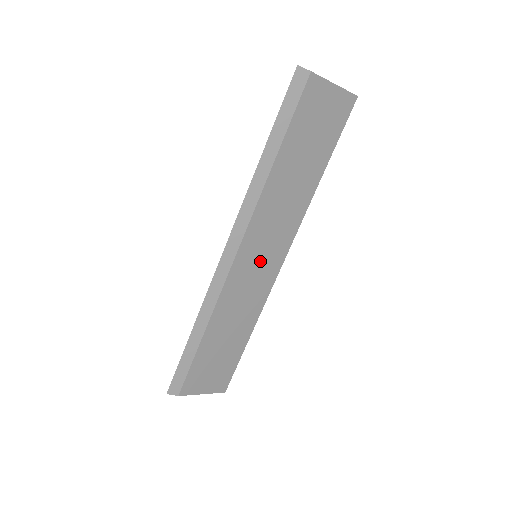
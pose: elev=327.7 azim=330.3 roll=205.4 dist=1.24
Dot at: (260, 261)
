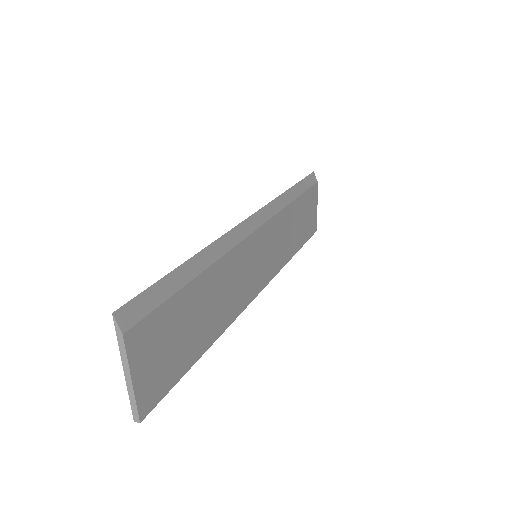
Dot at: (257, 264)
